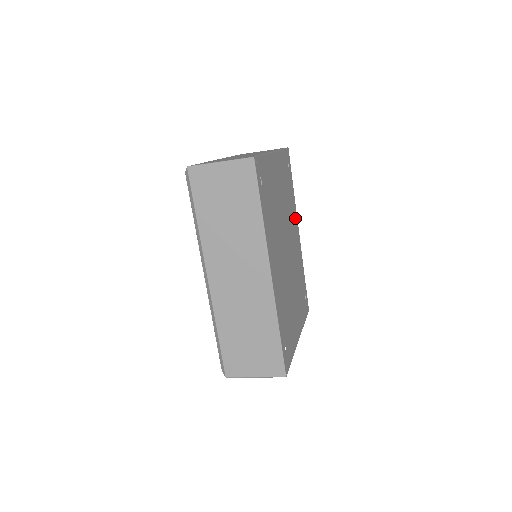
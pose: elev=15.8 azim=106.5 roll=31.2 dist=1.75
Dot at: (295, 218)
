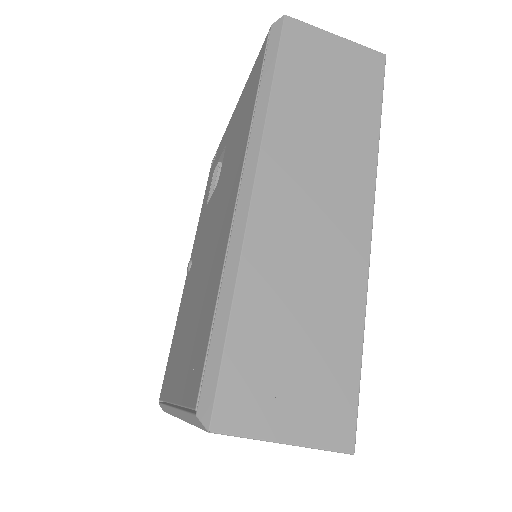
Dot at: occluded
